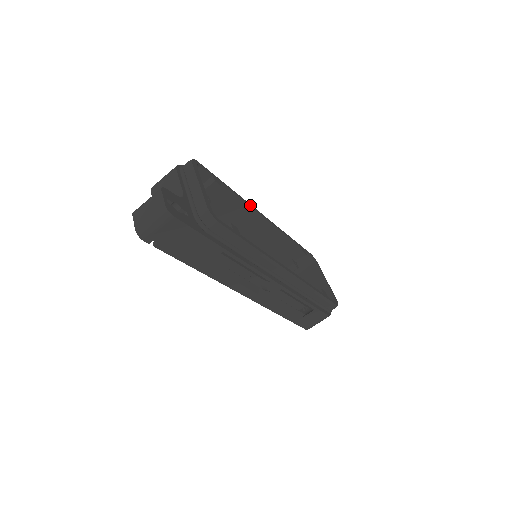
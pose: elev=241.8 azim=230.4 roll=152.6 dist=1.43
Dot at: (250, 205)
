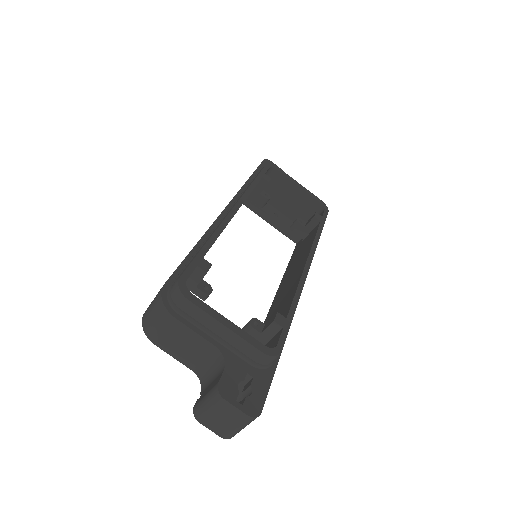
Dot at: (225, 223)
